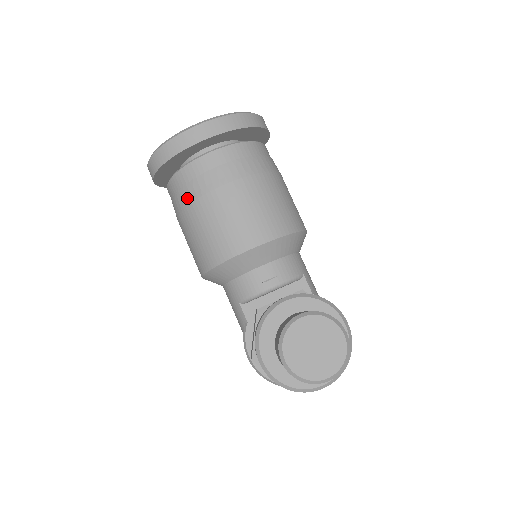
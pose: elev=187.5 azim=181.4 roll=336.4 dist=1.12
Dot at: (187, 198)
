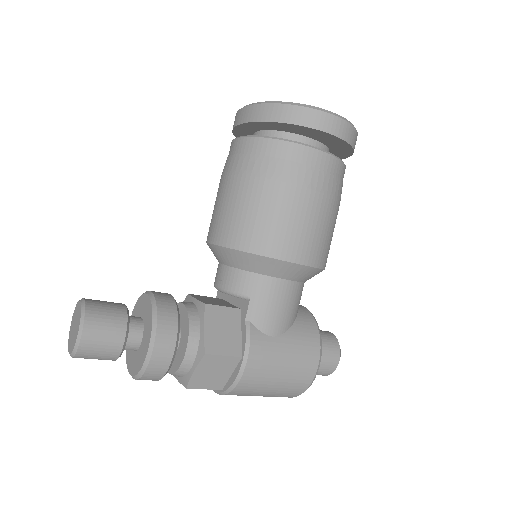
Dot at: occluded
